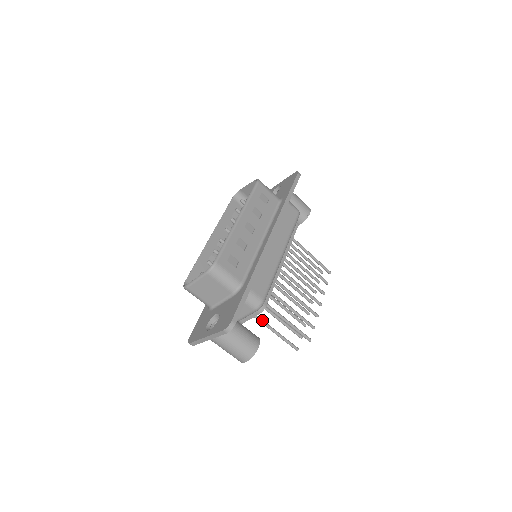
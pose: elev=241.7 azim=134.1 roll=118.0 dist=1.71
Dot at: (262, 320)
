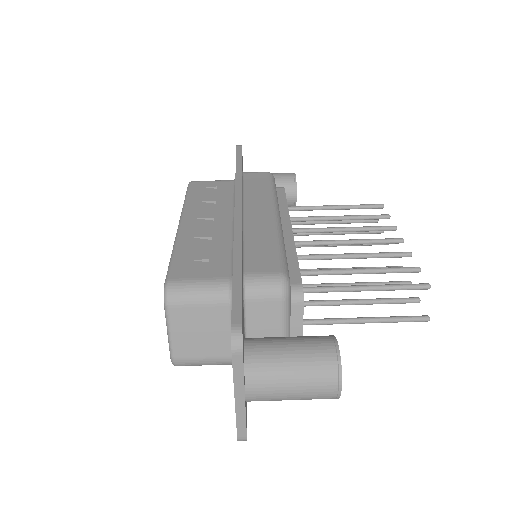
Dot at: (330, 319)
